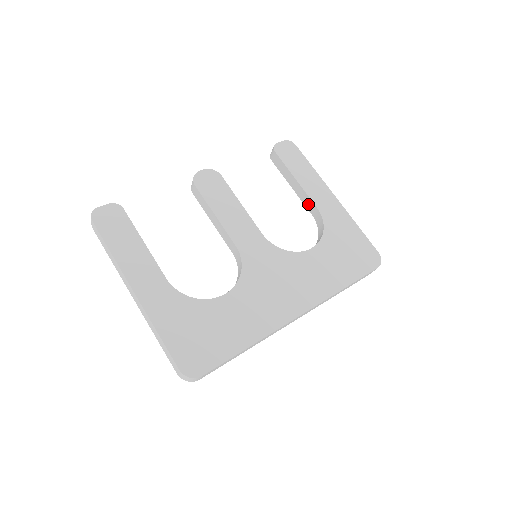
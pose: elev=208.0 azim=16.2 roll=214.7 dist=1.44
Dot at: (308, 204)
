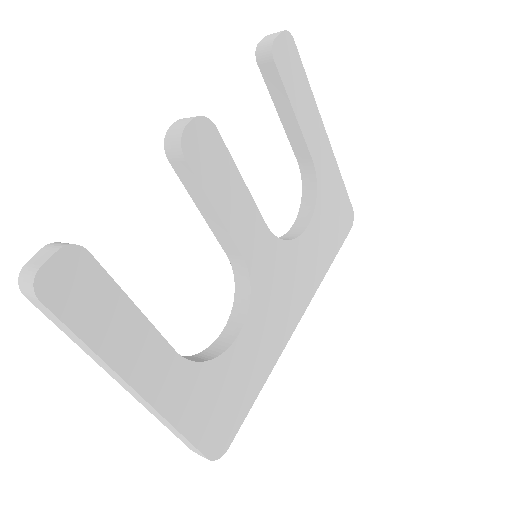
Dot at: (299, 148)
